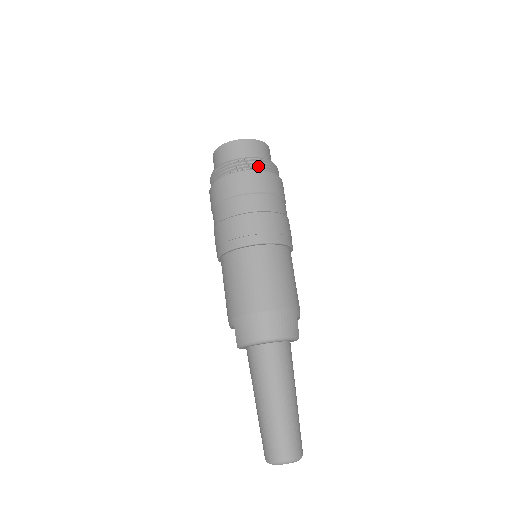
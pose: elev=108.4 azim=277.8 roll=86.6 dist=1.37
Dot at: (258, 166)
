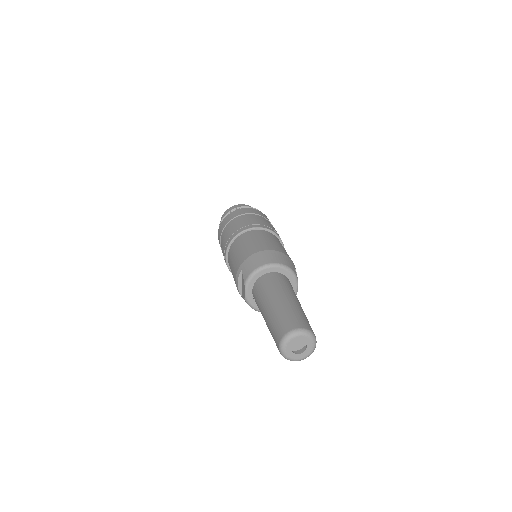
Dot at: occluded
